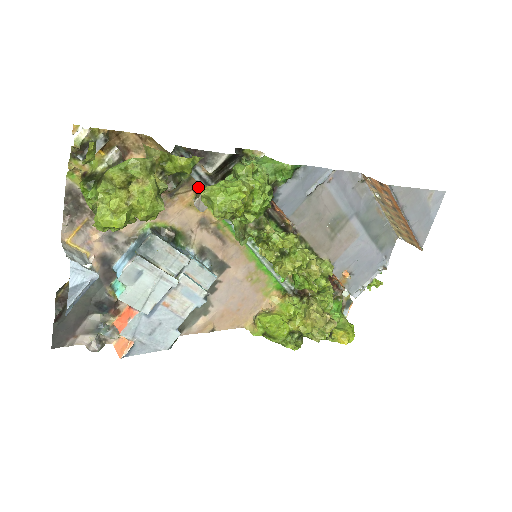
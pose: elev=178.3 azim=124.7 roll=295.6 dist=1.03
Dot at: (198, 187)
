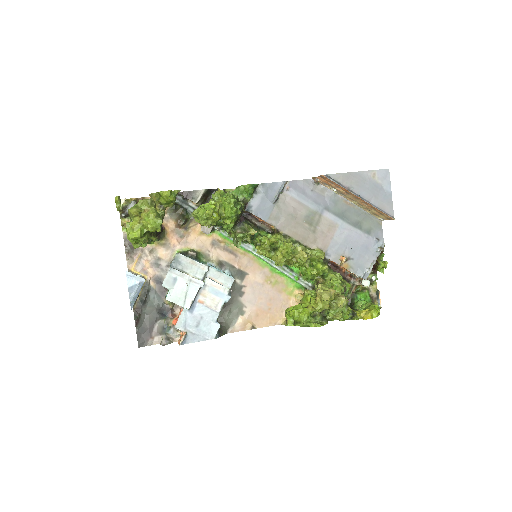
Dot at: occluded
